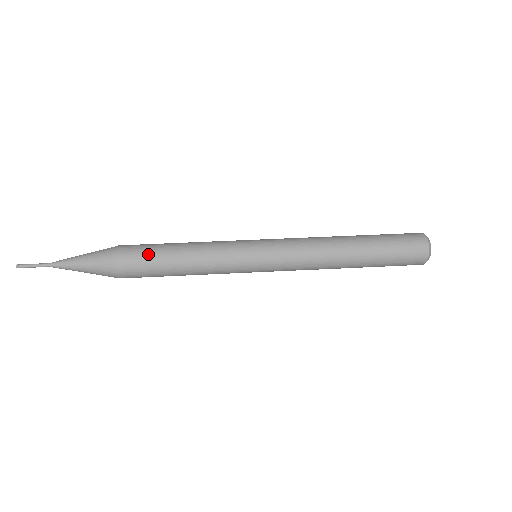
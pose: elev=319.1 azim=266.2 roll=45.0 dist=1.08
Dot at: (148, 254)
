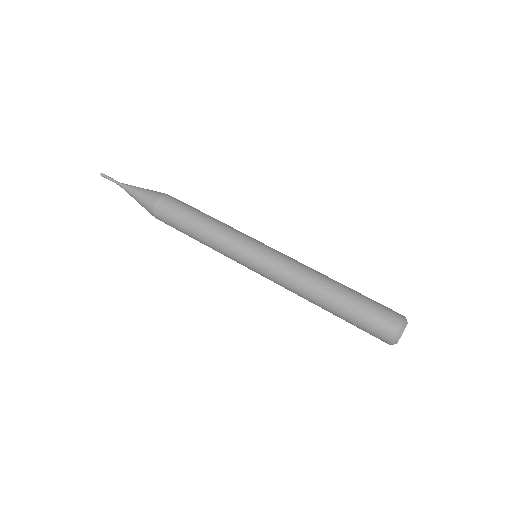
Dot at: (185, 205)
